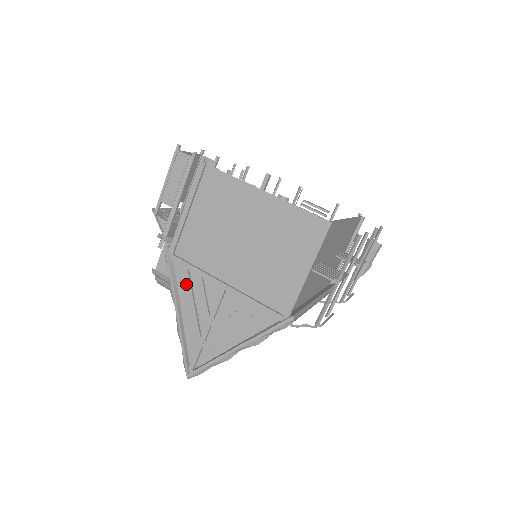
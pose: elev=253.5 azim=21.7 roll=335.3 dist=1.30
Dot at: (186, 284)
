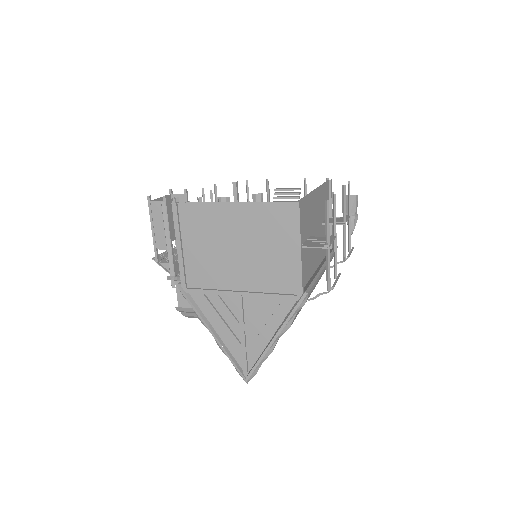
Dot at: (208, 307)
